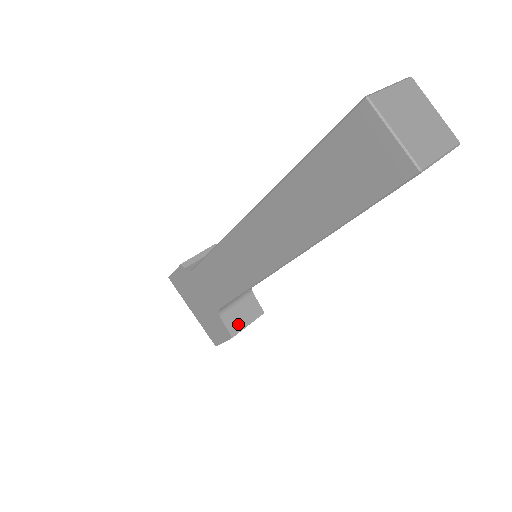
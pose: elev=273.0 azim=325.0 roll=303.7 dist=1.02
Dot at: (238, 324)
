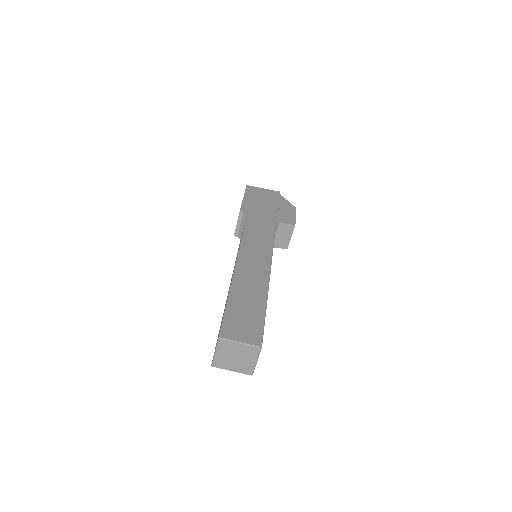
Dot at: (285, 242)
